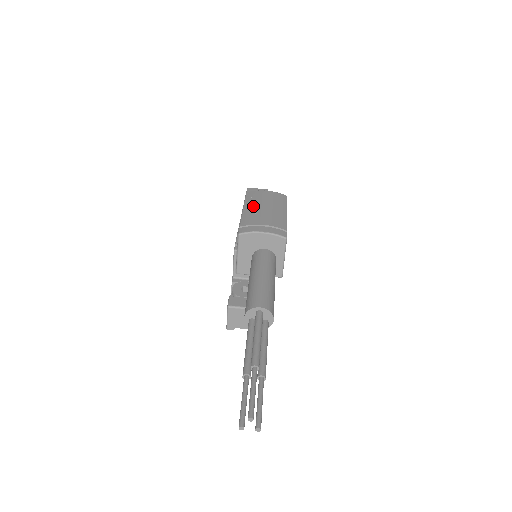
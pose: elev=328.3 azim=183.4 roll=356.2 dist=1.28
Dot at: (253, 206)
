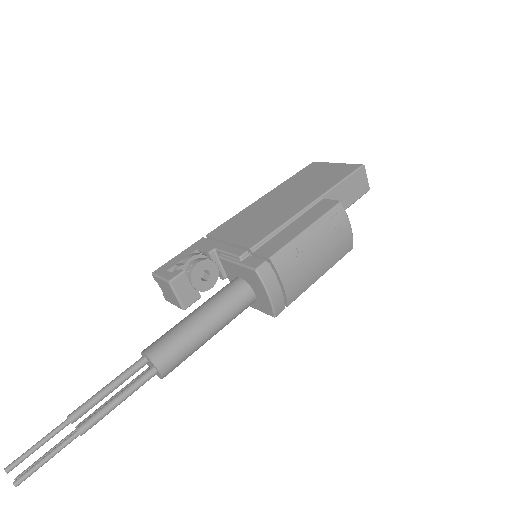
Dot at: (314, 240)
